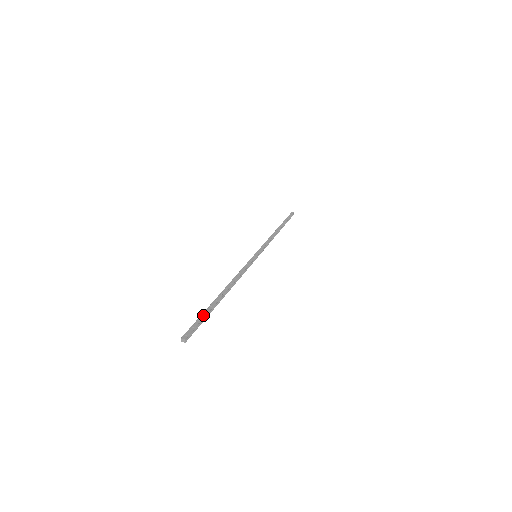
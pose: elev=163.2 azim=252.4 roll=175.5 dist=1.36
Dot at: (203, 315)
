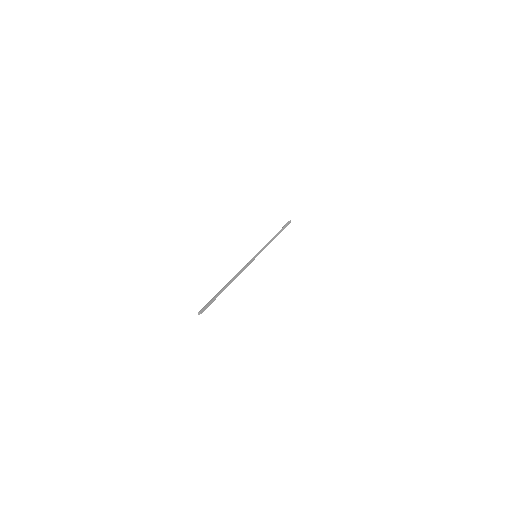
Dot at: (213, 297)
